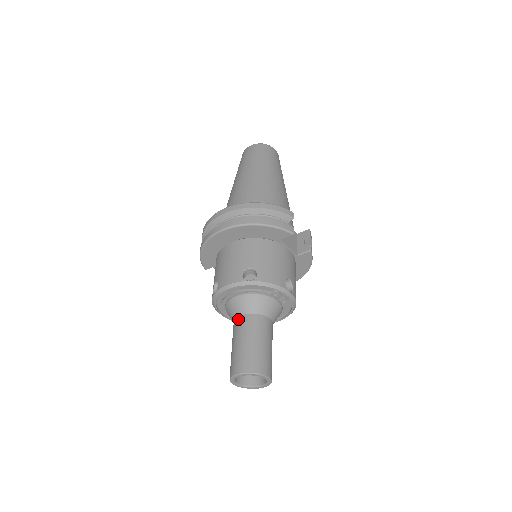
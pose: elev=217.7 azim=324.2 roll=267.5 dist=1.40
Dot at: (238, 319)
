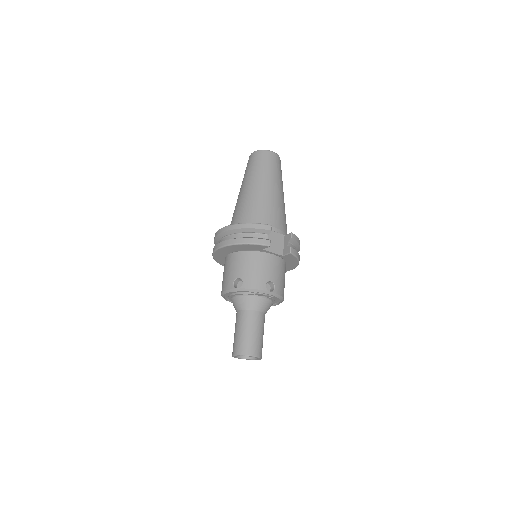
Dot at: (237, 313)
